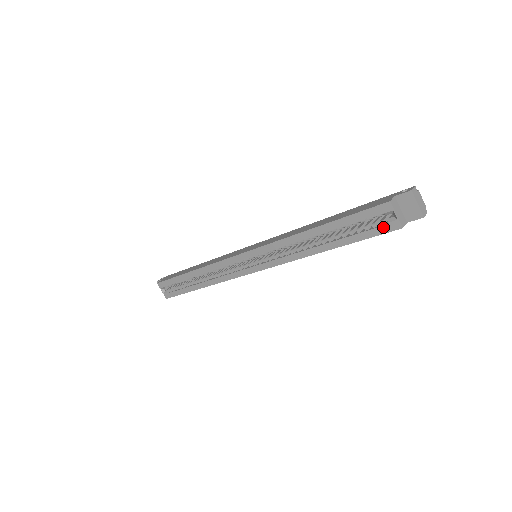
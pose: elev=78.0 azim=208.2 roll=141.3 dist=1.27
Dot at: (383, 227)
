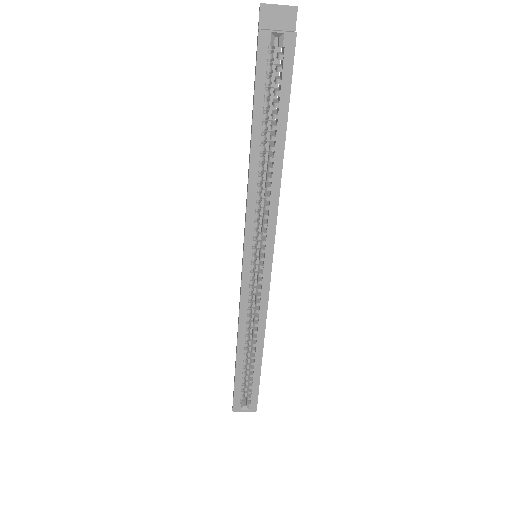
Dot at: (285, 58)
